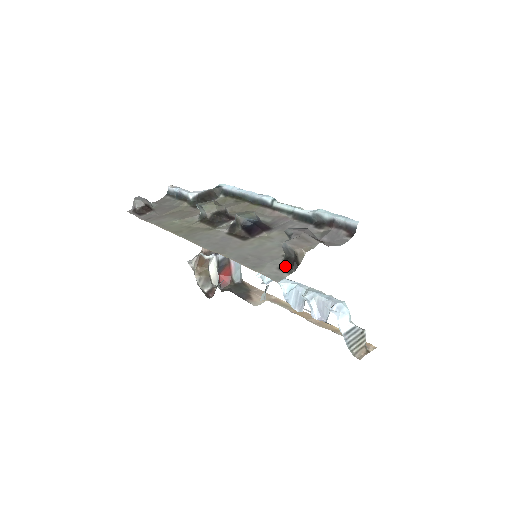
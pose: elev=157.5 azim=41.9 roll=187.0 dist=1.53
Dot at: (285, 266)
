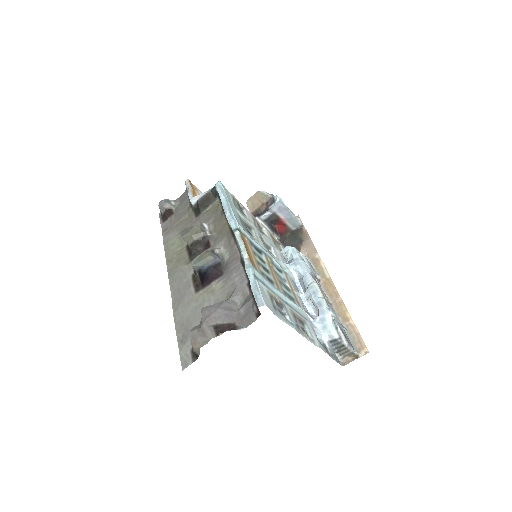
Dot at: occluded
